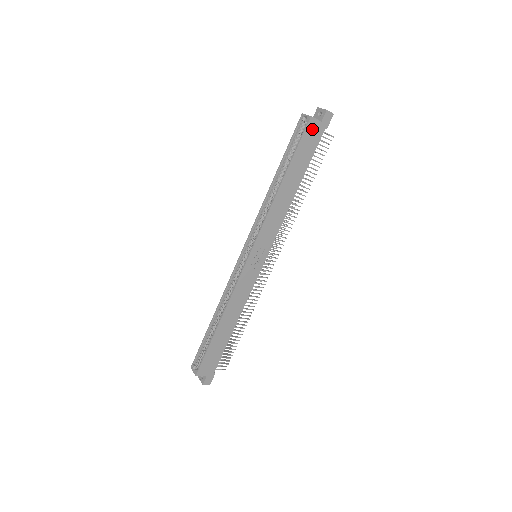
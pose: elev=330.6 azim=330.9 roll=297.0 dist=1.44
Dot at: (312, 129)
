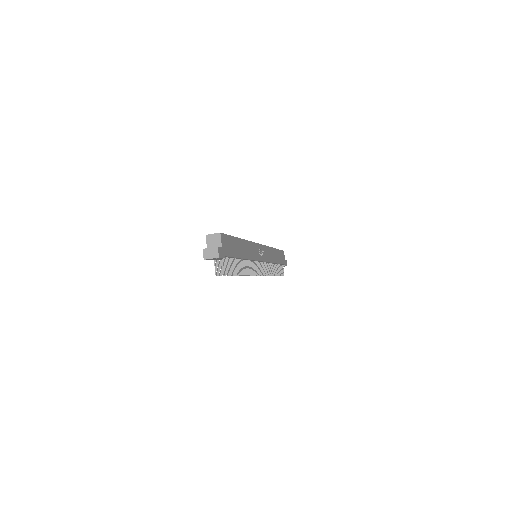
Dot at: (283, 255)
